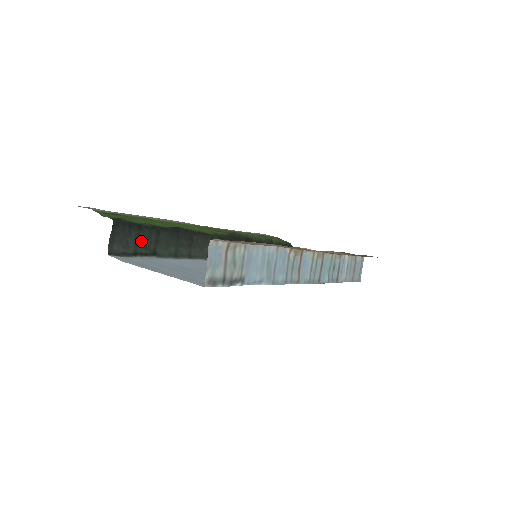
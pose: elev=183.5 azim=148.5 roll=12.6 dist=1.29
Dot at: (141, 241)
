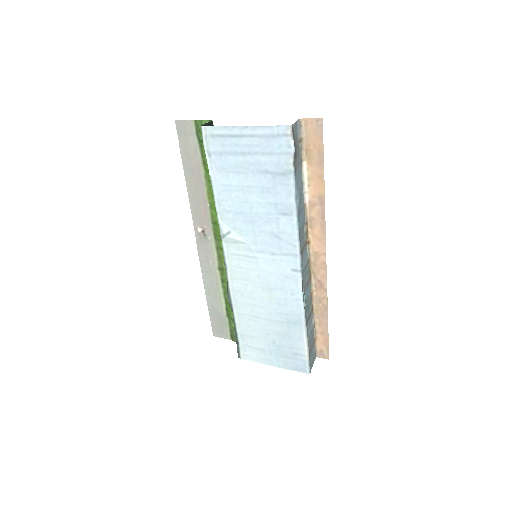
Dot at: occluded
